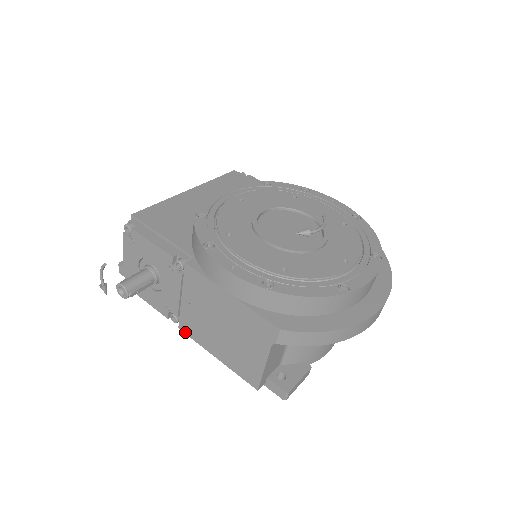
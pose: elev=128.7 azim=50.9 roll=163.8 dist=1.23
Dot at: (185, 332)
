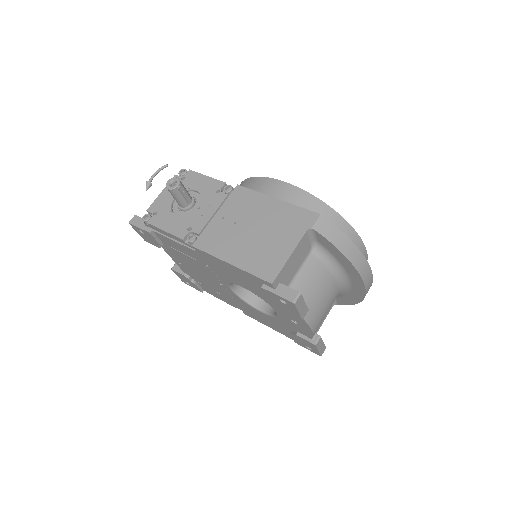
Dot at: (200, 247)
